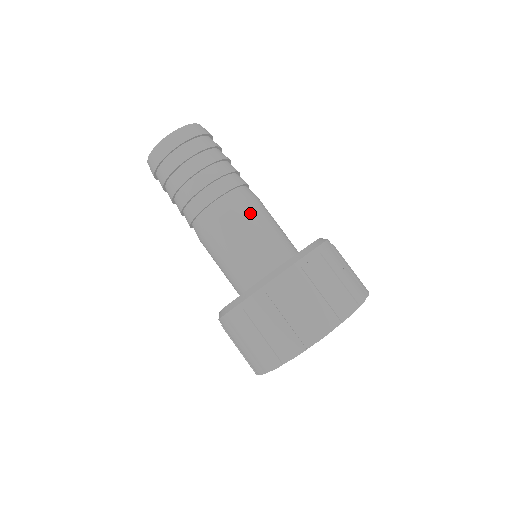
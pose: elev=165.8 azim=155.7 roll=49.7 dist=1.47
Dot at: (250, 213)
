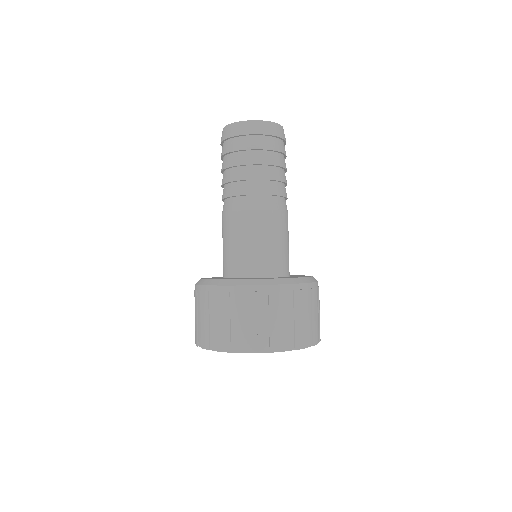
Dot at: (278, 223)
